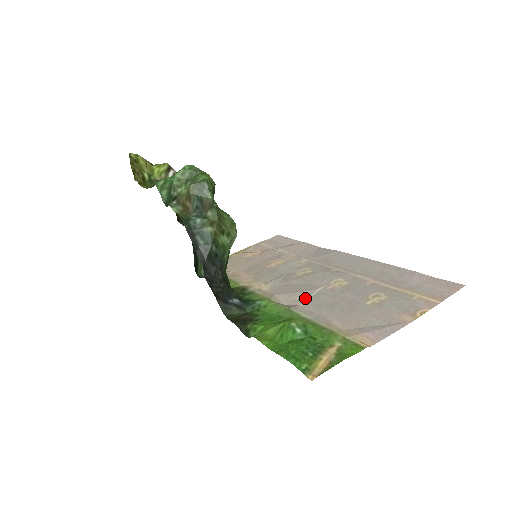
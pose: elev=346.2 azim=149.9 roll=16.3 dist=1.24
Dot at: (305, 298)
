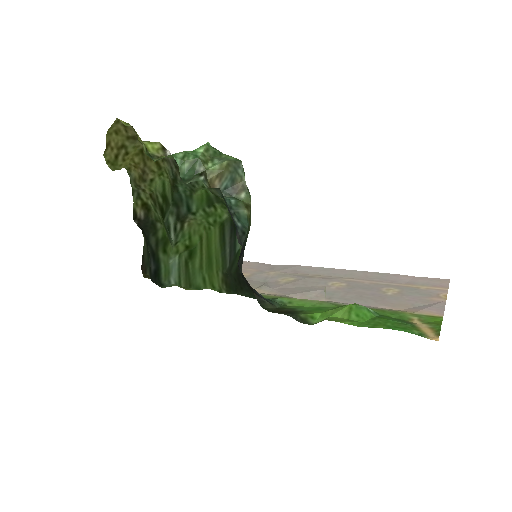
Dot at: (322, 295)
